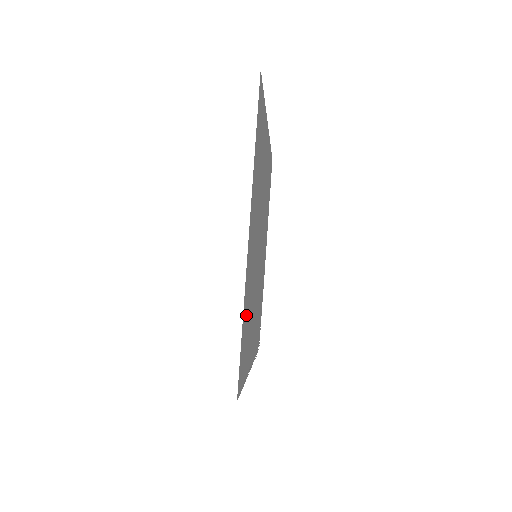
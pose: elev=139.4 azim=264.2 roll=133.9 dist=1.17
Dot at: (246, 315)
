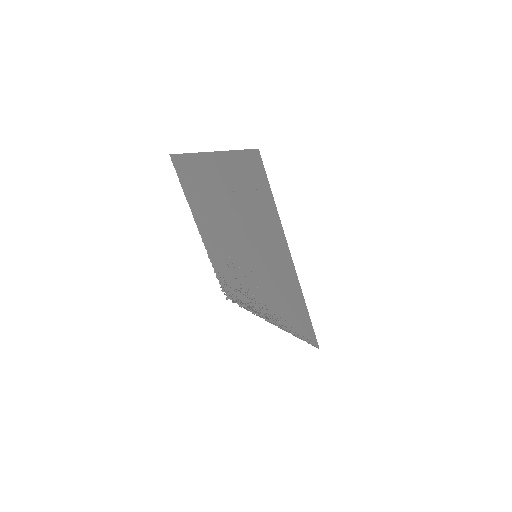
Dot at: (292, 301)
